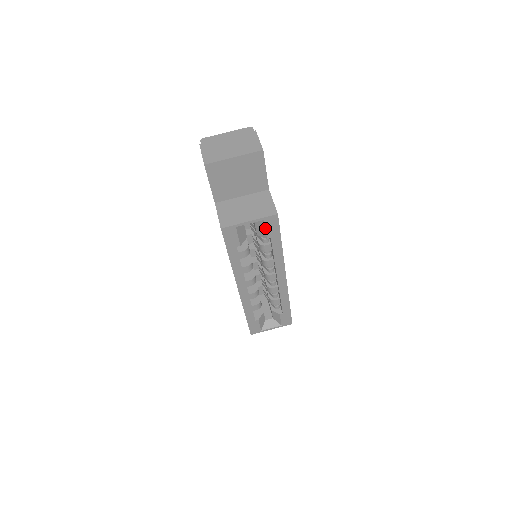
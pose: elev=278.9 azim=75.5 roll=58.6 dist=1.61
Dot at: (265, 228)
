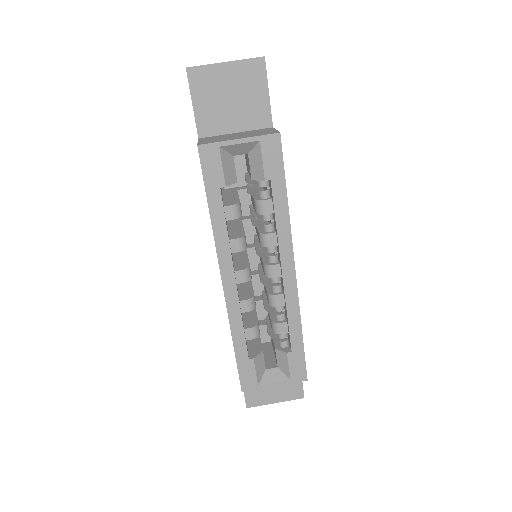
Dot at: (262, 158)
